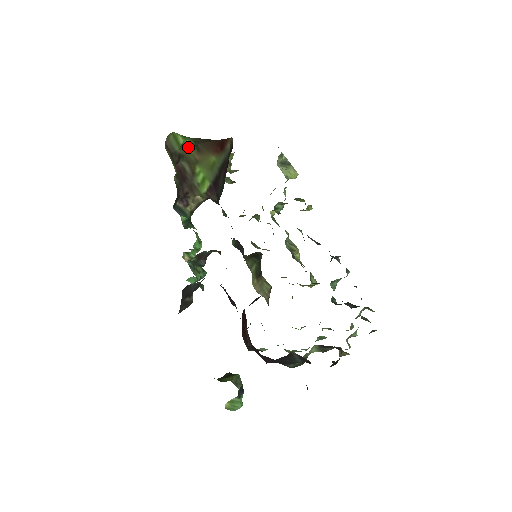
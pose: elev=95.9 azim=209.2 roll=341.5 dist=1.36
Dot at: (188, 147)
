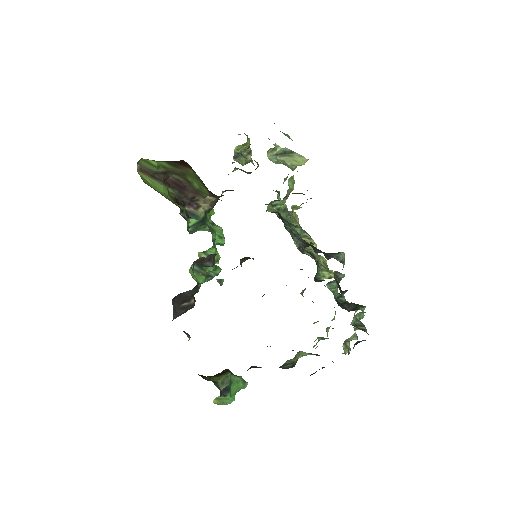
Dot at: (165, 165)
